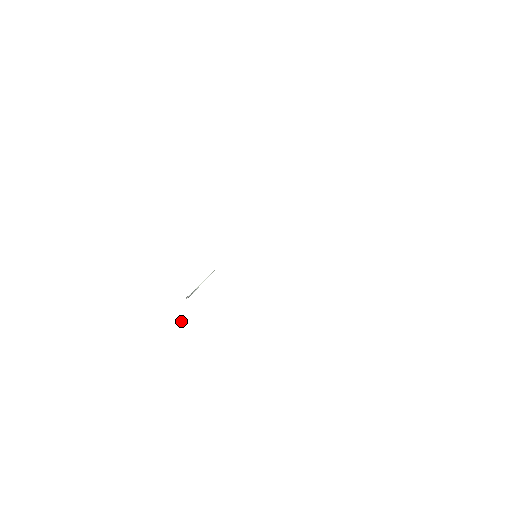
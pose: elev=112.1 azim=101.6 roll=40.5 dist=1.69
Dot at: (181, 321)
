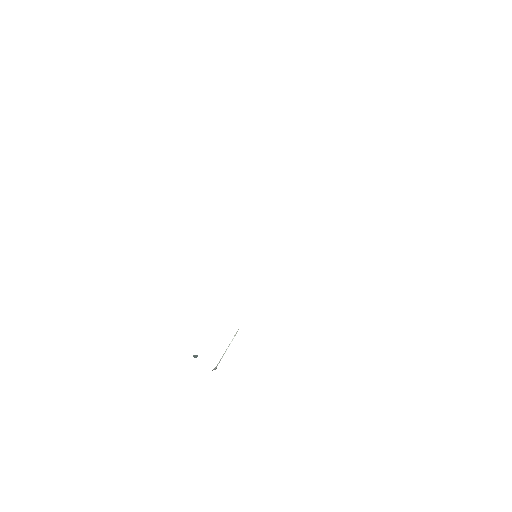
Dot at: (194, 356)
